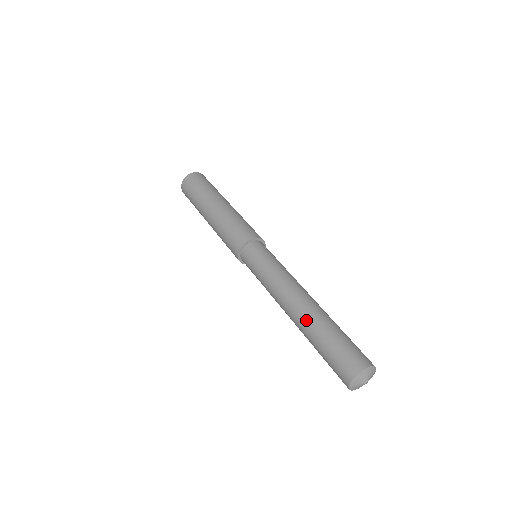
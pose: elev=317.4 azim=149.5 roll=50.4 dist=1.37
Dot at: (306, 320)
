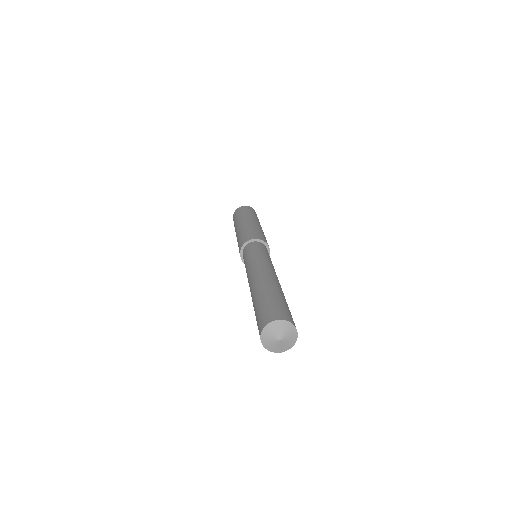
Dot at: (264, 283)
